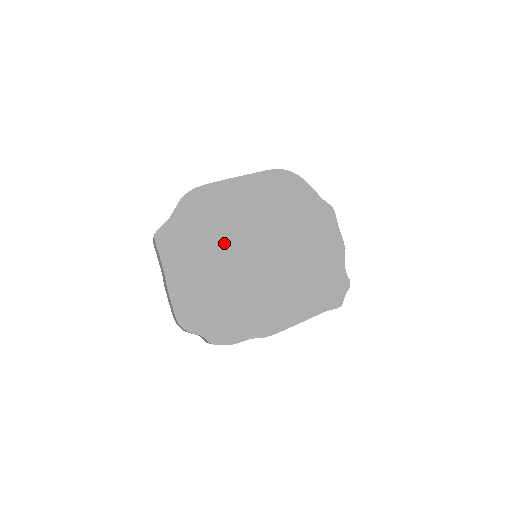
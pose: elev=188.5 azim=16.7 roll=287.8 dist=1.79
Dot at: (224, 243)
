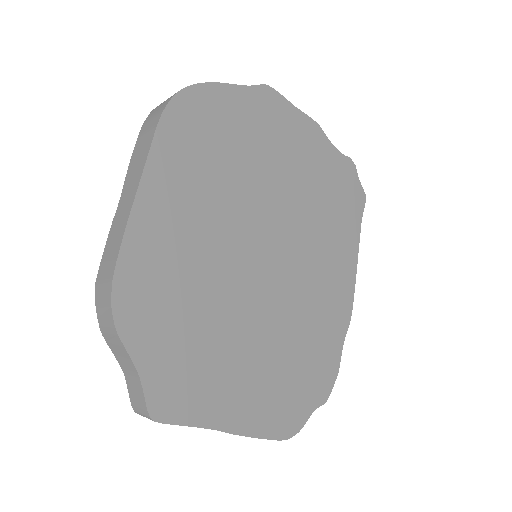
Dot at: (226, 299)
